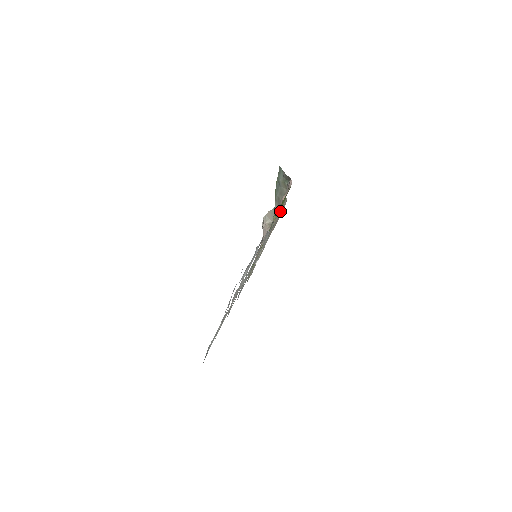
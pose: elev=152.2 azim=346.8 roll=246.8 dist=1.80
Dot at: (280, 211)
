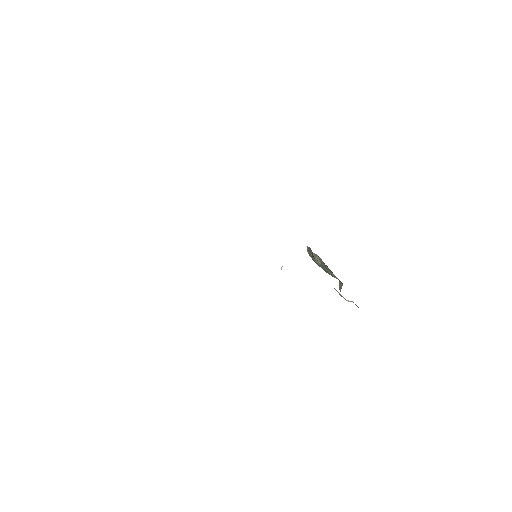
Dot at: occluded
